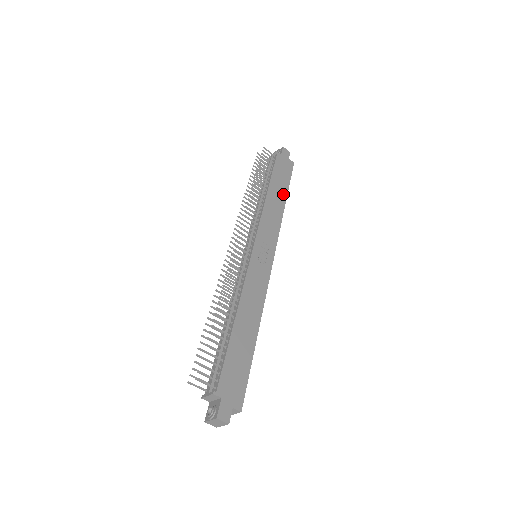
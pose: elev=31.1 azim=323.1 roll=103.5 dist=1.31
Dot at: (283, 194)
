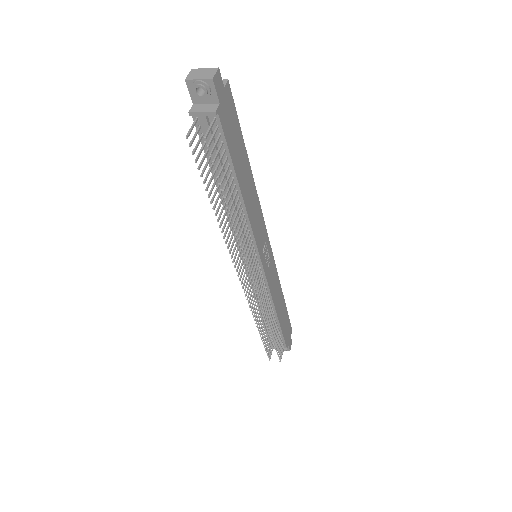
Dot at: (246, 164)
